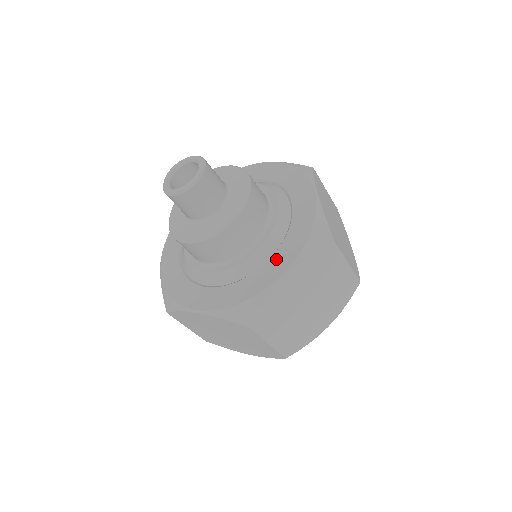
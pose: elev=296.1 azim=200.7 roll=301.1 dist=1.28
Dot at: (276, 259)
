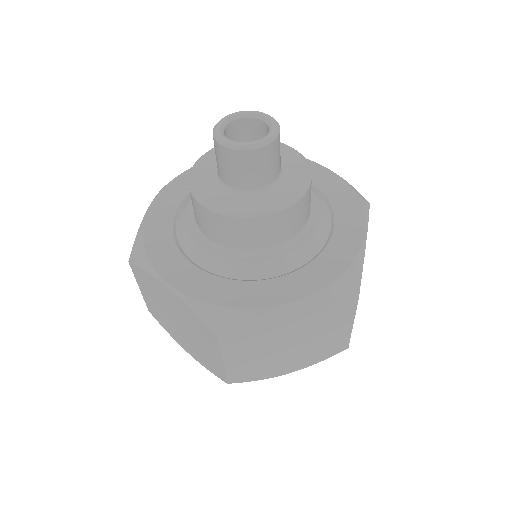
Dot at: (288, 281)
